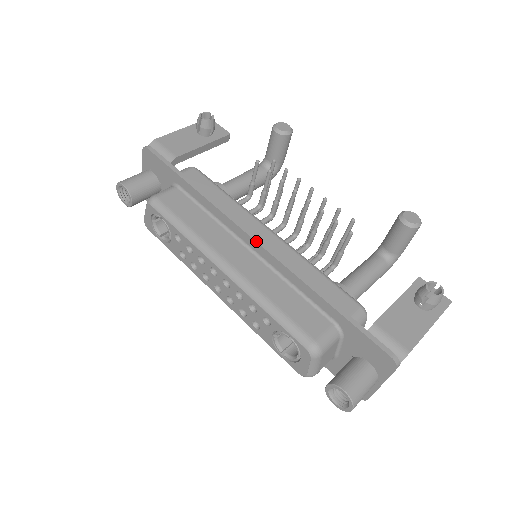
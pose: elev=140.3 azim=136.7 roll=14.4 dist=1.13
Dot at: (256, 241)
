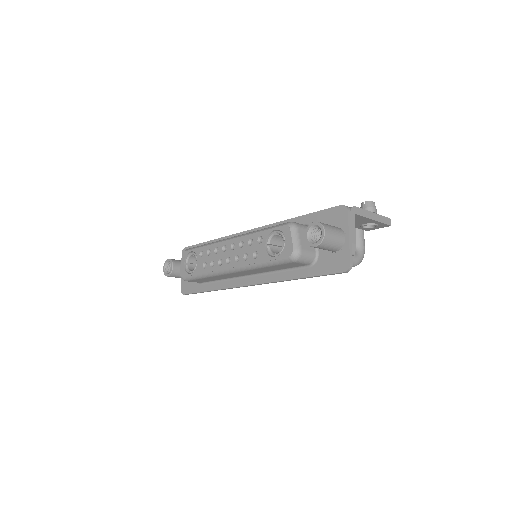
Dot at: (251, 229)
